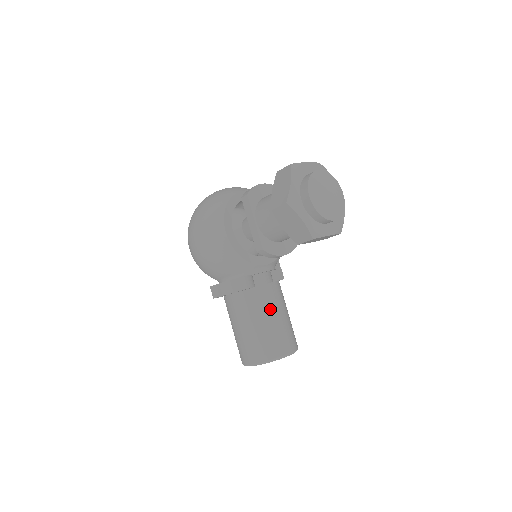
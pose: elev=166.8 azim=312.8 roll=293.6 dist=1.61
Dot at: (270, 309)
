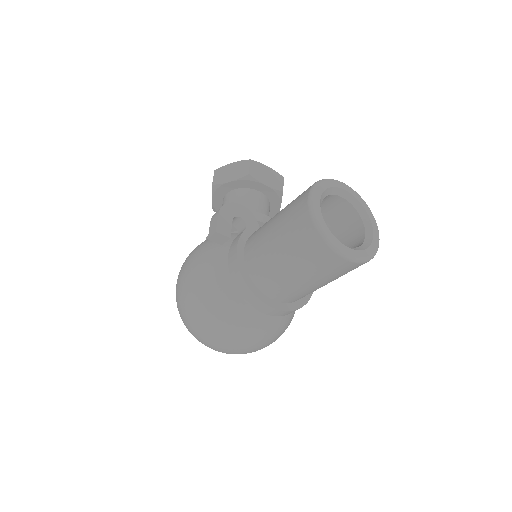
Dot at: occluded
